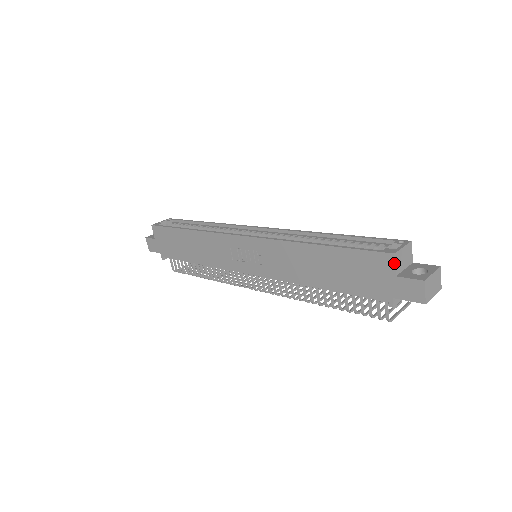
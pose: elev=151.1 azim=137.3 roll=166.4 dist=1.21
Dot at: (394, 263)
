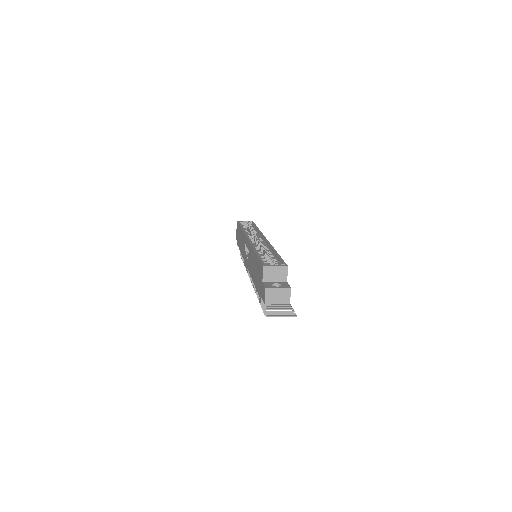
Dot at: (263, 272)
